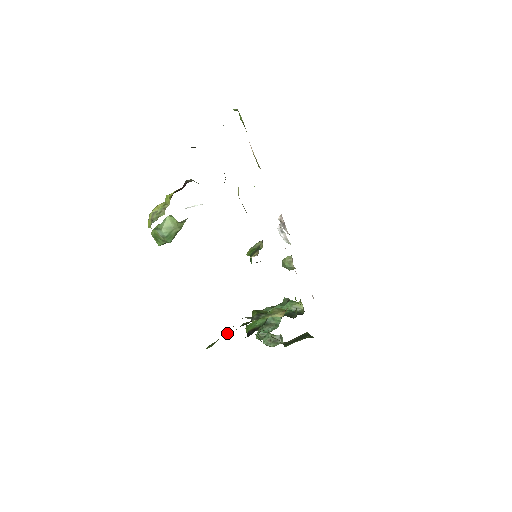
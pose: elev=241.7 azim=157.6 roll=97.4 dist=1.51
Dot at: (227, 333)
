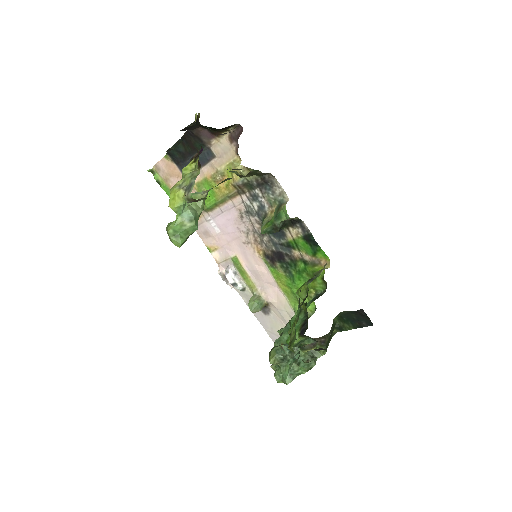
Dot at: (295, 321)
